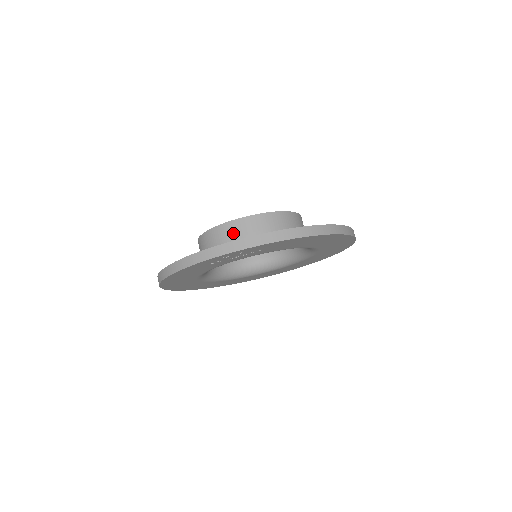
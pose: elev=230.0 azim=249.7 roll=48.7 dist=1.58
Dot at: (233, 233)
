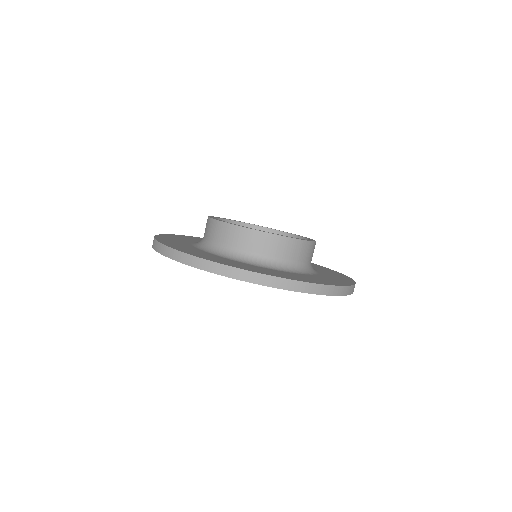
Dot at: (270, 247)
